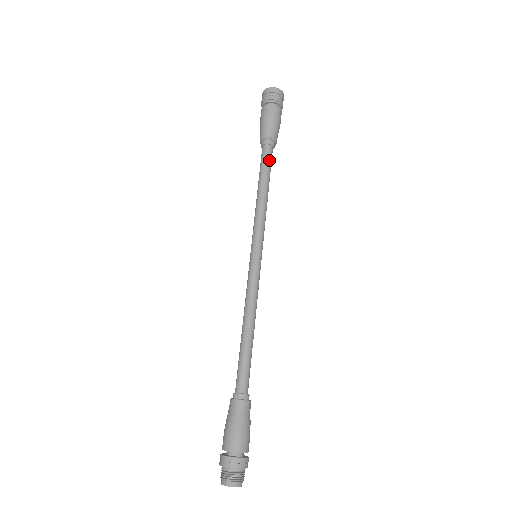
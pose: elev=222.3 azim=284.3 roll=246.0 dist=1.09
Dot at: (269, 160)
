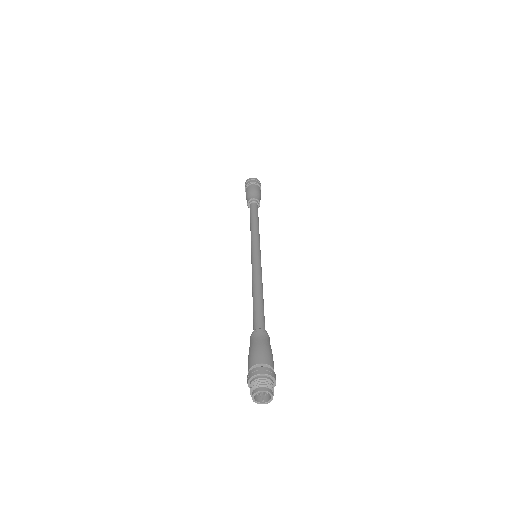
Dot at: (255, 209)
